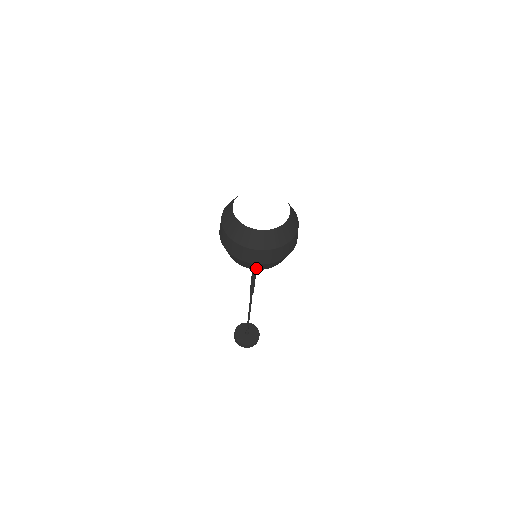
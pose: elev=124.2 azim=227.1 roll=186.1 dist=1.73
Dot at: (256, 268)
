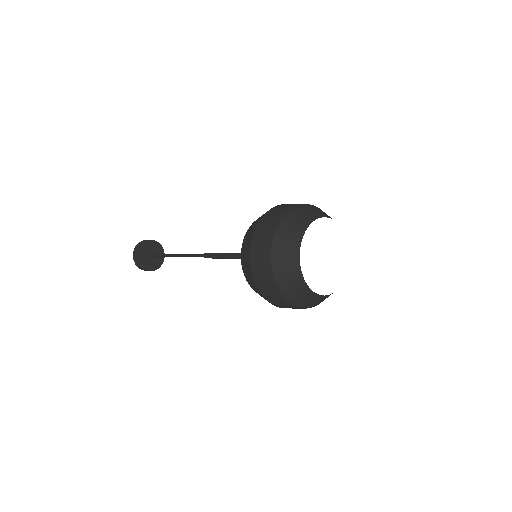
Dot at: occluded
